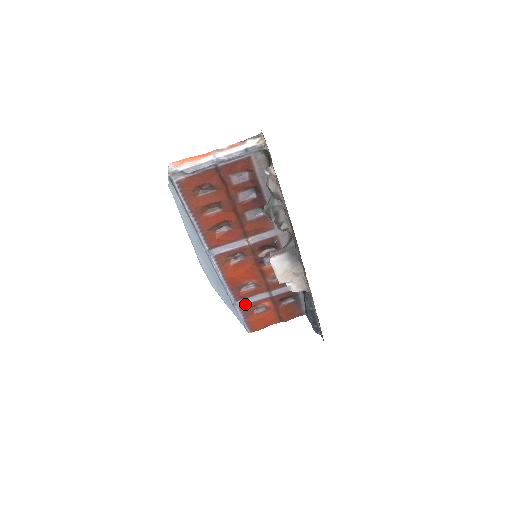
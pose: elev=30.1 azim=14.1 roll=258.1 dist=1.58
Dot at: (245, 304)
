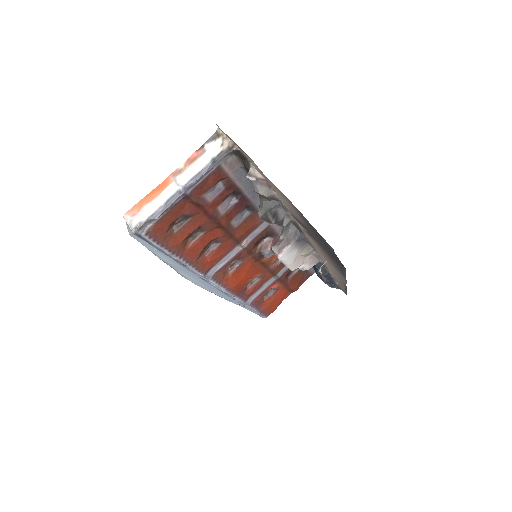
Dot at: (254, 298)
